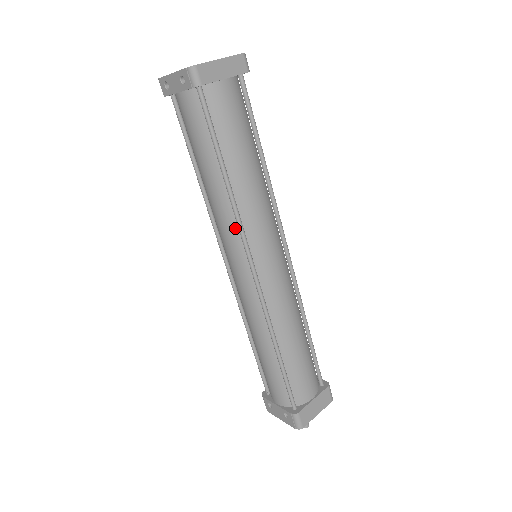
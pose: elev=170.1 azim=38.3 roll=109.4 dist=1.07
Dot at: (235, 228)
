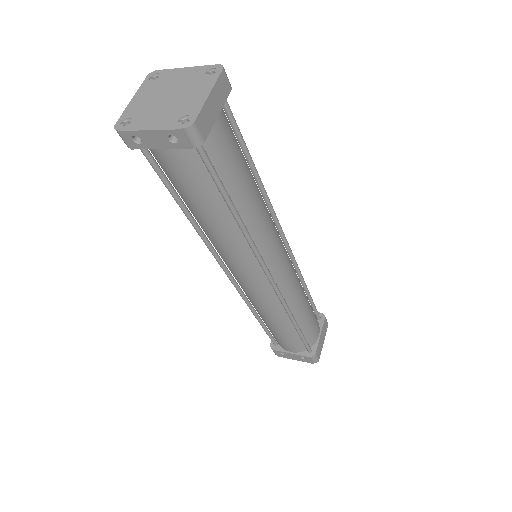
Dot at: (248, 253)
